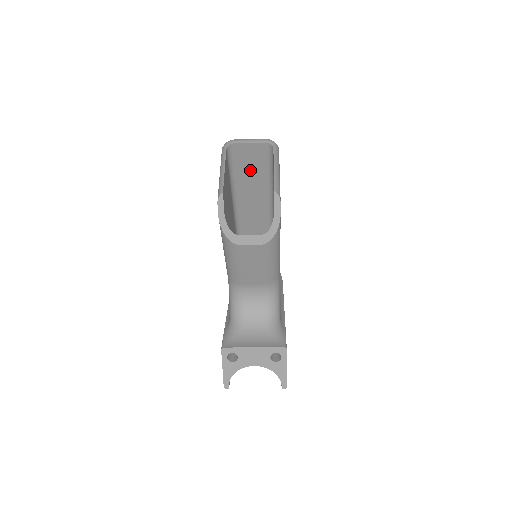
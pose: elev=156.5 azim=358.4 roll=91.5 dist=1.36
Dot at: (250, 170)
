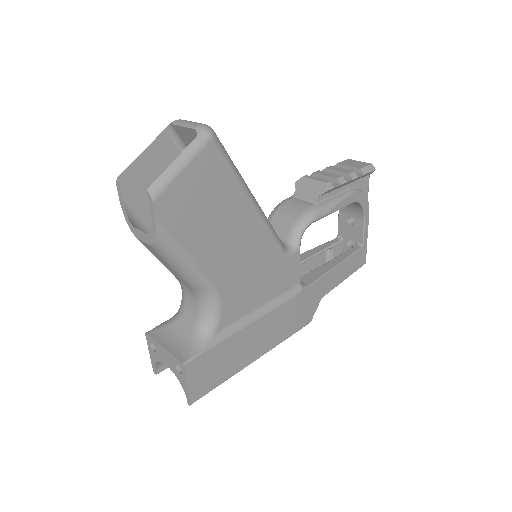
Dot at: occluded
